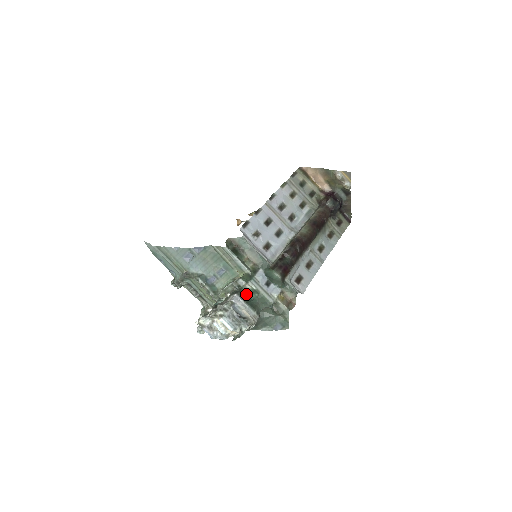
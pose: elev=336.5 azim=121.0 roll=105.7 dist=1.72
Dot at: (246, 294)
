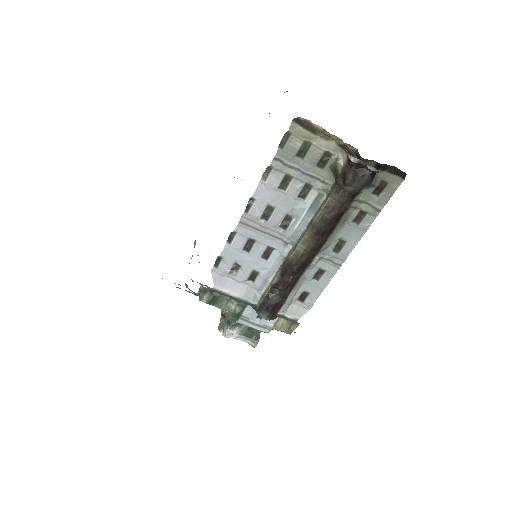
Dot at: occluded
